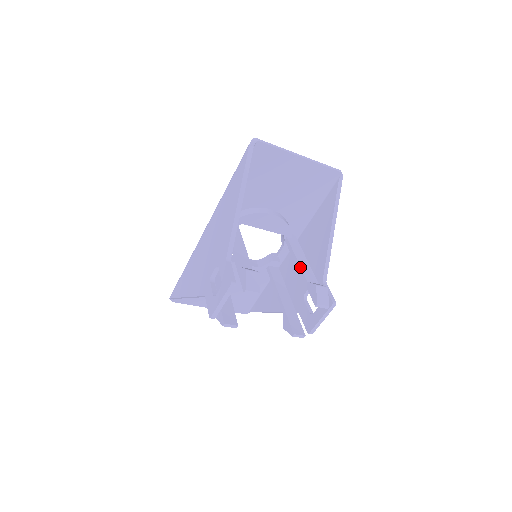
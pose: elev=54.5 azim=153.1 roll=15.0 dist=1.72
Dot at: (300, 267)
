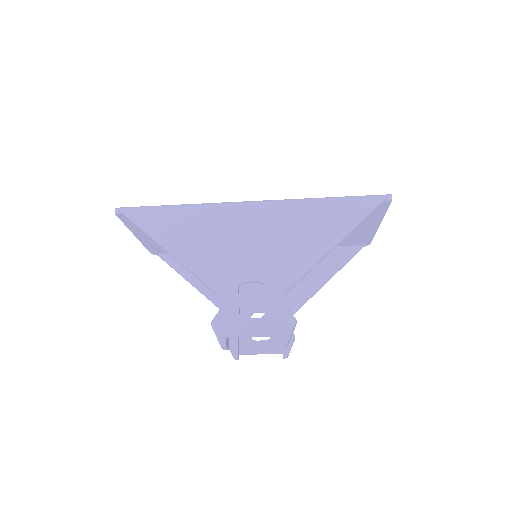
Dot at: occluded
